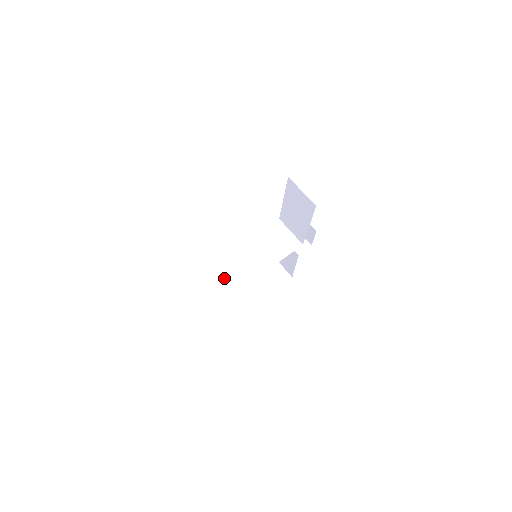
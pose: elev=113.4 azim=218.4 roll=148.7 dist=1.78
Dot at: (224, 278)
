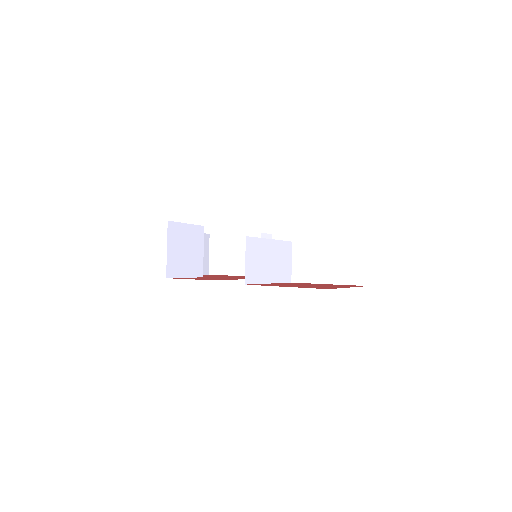
Dot at: (203, 241)
